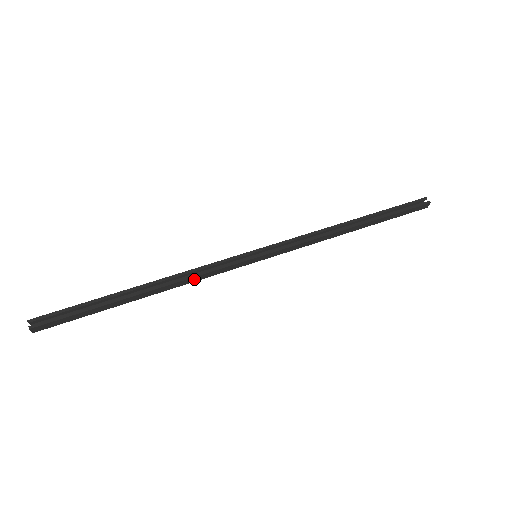
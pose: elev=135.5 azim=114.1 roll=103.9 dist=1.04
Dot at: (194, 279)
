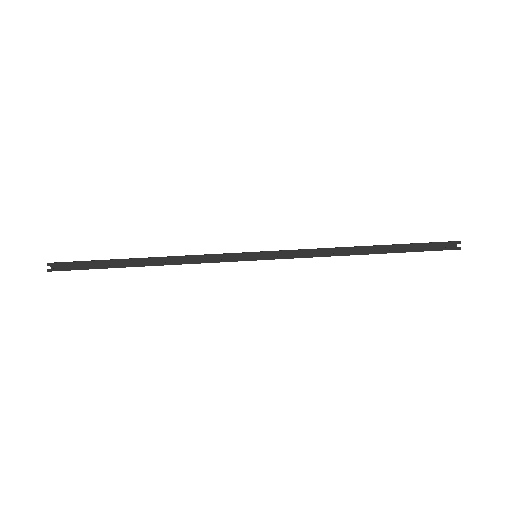
Dot at: (192, 263)
